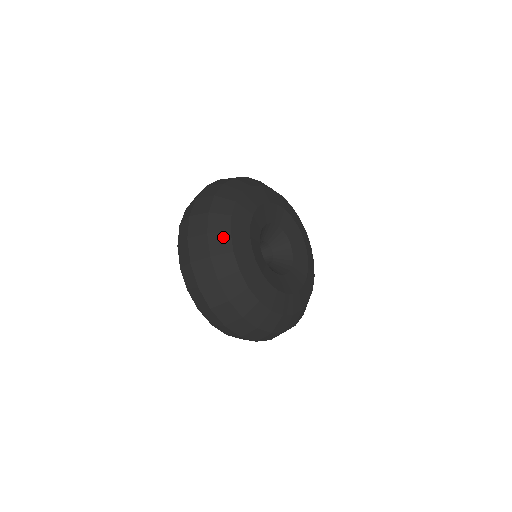
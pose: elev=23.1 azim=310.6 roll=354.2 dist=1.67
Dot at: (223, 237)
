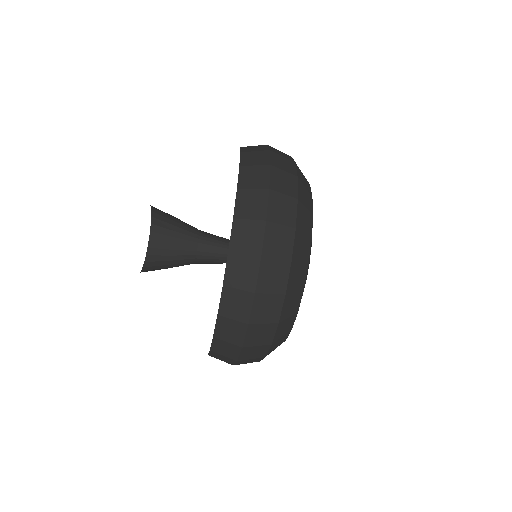
Dot at: occluded
